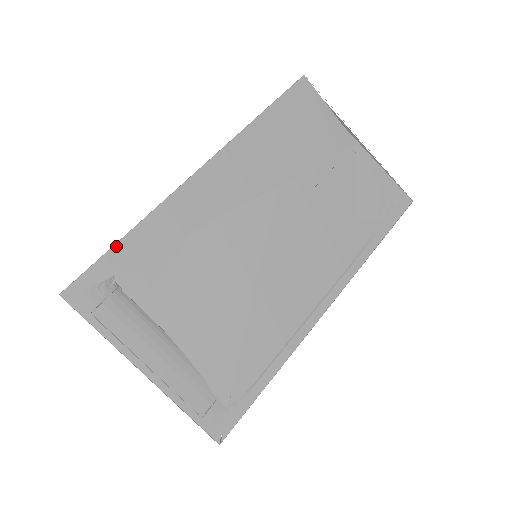
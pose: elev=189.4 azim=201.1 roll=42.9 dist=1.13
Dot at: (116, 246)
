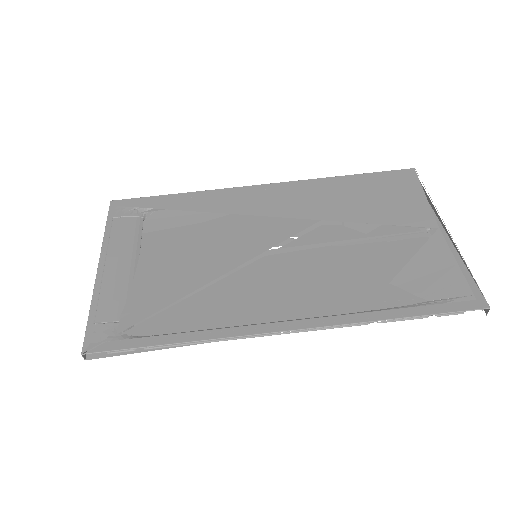
Dot at: (165, 196)
